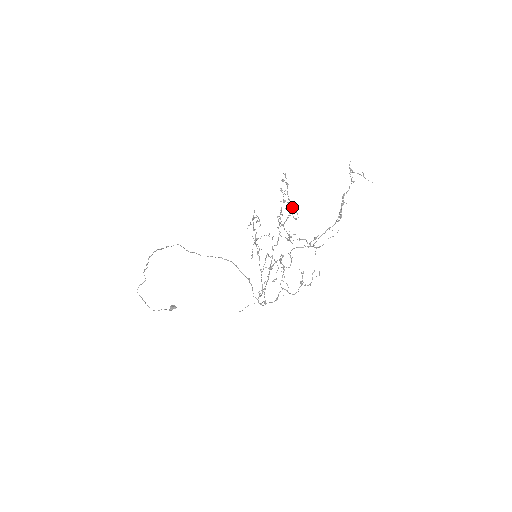
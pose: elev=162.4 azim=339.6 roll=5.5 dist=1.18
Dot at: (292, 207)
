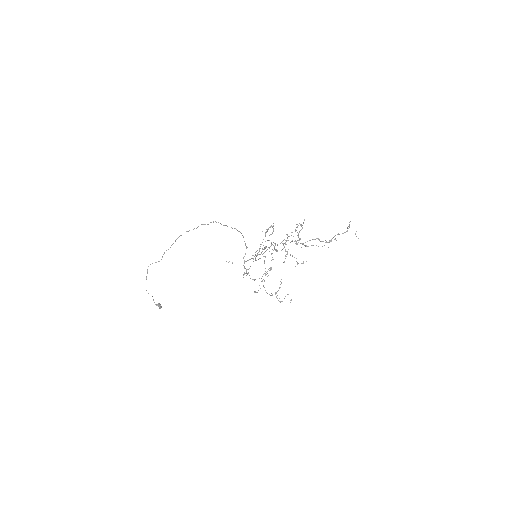
Dot at: occluded
